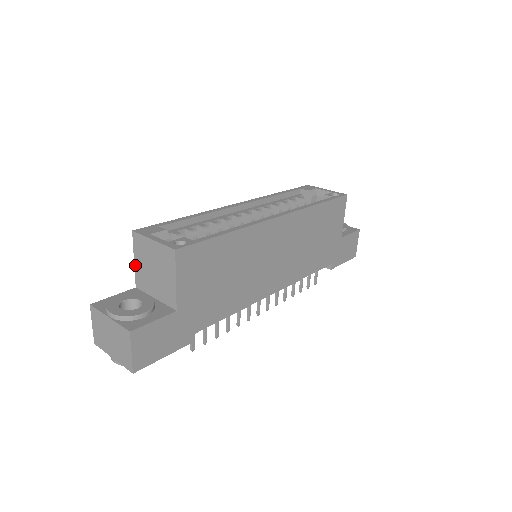
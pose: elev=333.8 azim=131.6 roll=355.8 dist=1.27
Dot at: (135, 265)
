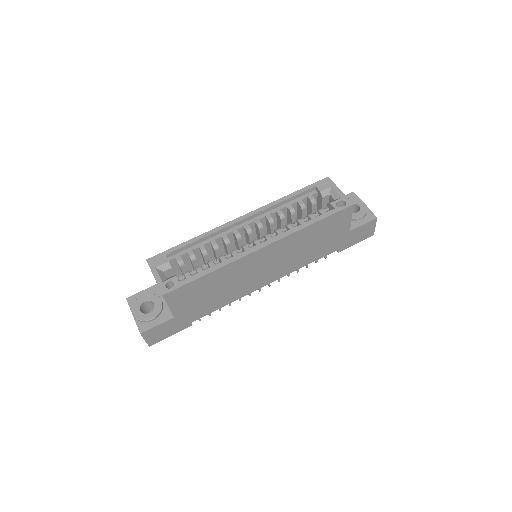
Dot at: occluded
